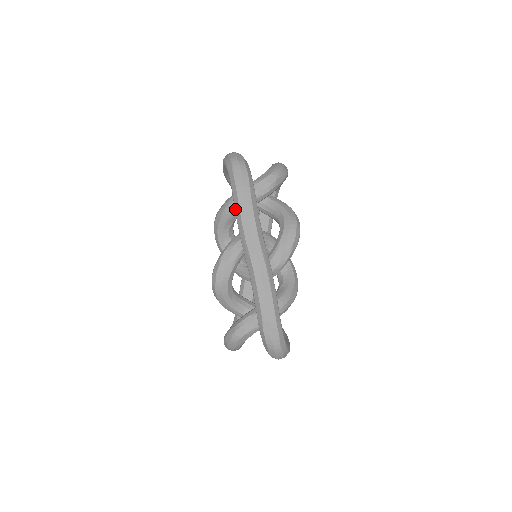
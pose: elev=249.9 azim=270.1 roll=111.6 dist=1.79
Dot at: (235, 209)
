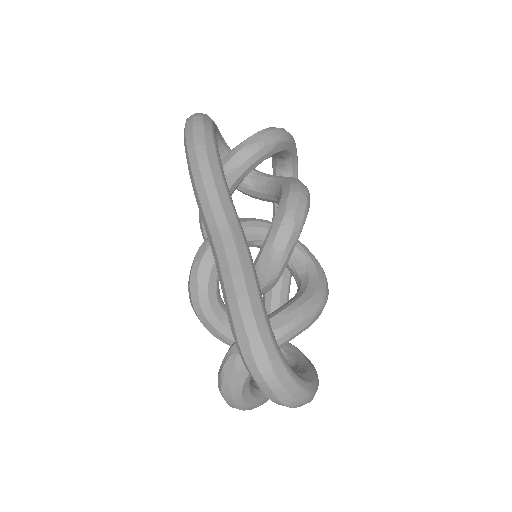
Dot at: (189, 174)
